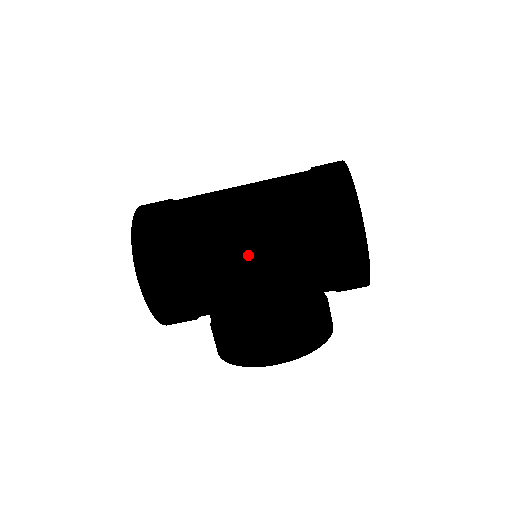
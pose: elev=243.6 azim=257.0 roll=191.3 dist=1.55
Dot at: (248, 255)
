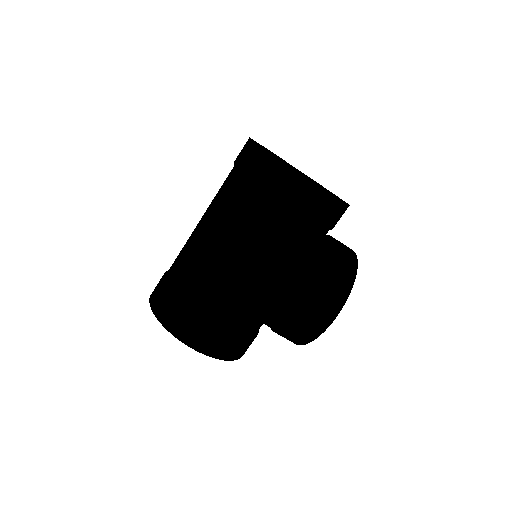
Dot at: (245, 266)
